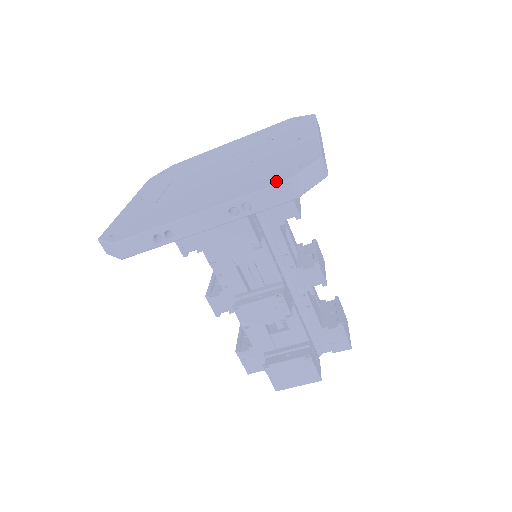
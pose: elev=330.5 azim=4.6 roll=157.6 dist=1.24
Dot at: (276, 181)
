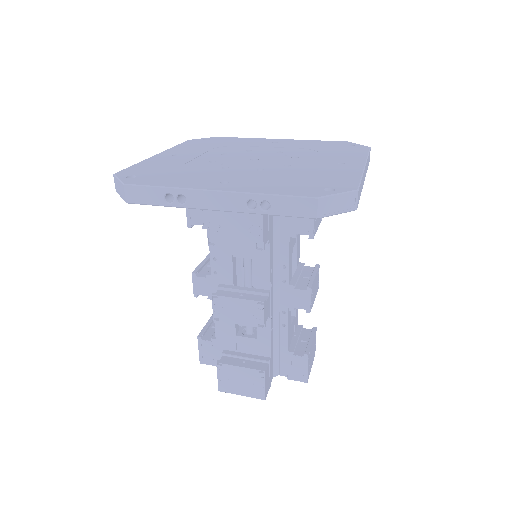
Dot at: (304, 193)
